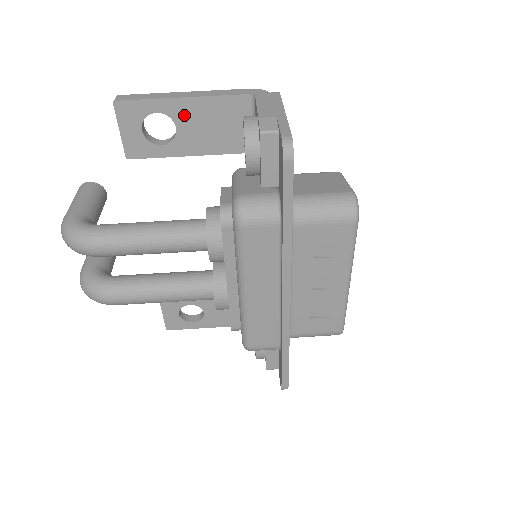
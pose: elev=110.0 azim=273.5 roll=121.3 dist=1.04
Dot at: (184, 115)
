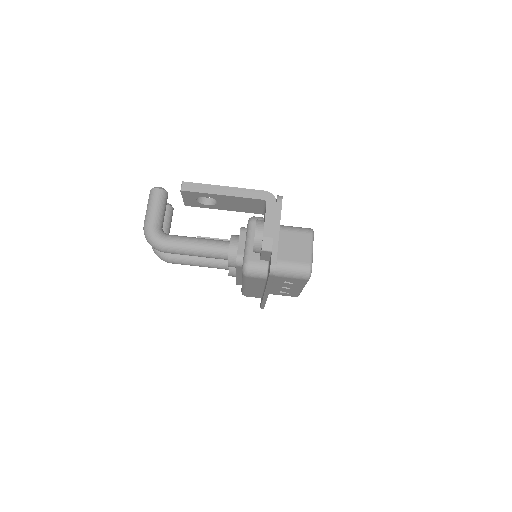
Dot at: (223, 199)
